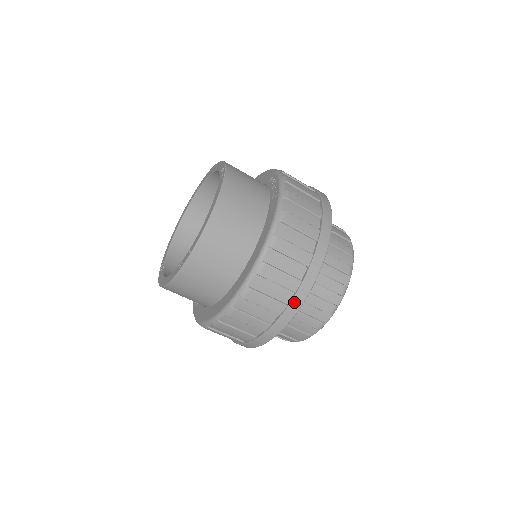
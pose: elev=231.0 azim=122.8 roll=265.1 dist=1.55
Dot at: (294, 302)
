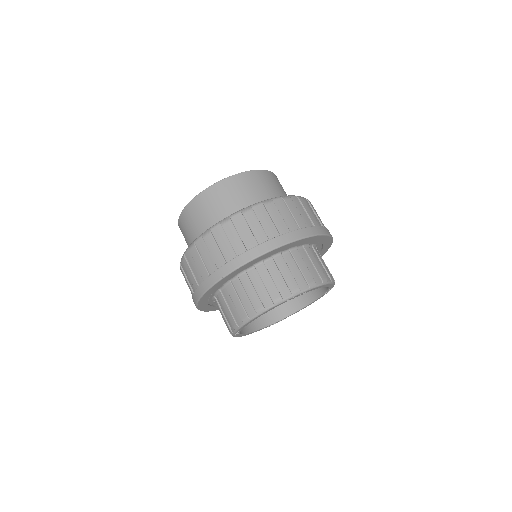
Dot at: (297, 232)
